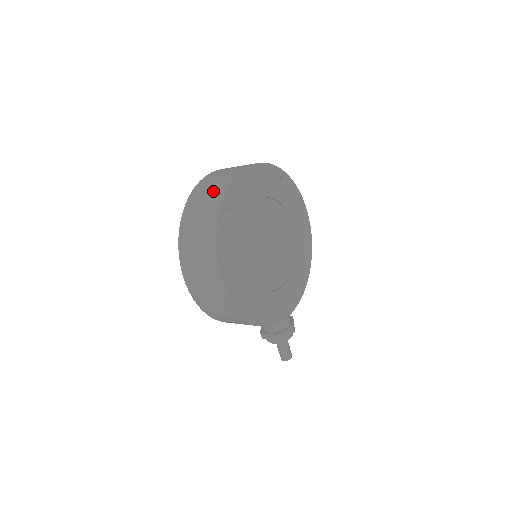
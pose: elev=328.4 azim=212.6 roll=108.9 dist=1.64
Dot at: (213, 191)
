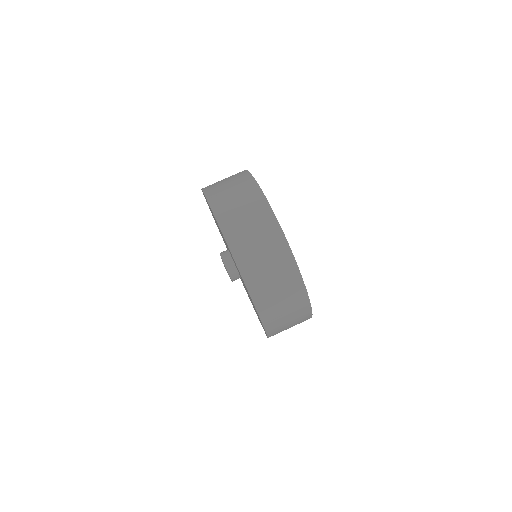
Dot at: (281, 278)
